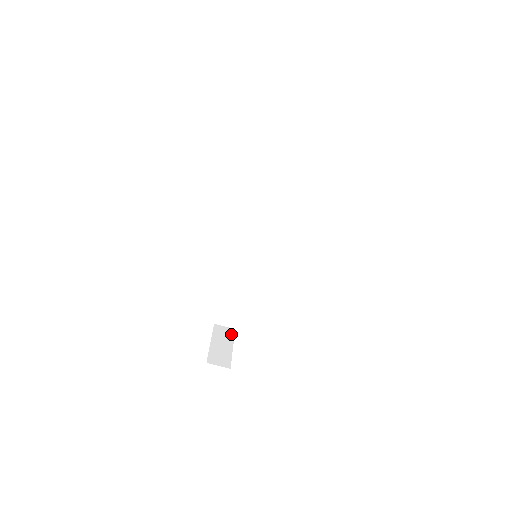
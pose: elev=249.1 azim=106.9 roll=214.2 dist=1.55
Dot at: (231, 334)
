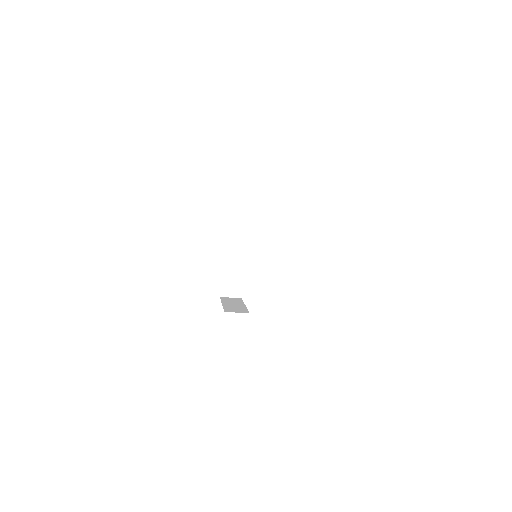
Dot at: (243, 249)
